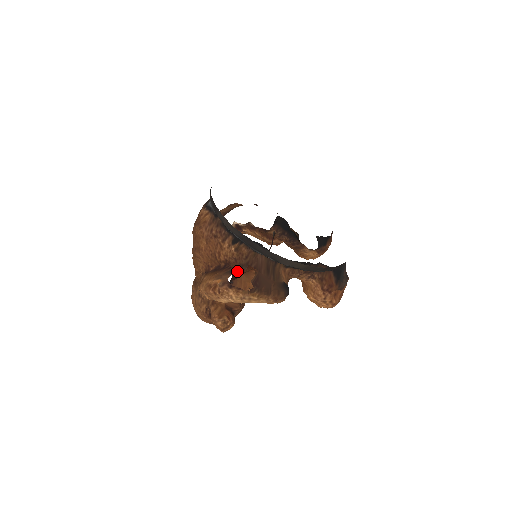
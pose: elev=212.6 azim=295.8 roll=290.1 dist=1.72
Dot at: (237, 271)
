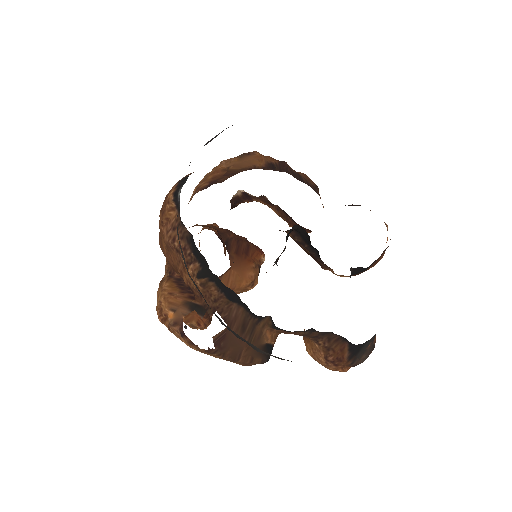
Dot at: (199, 311)
